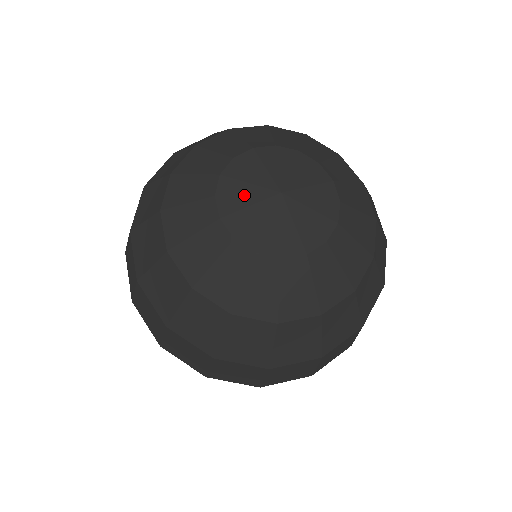
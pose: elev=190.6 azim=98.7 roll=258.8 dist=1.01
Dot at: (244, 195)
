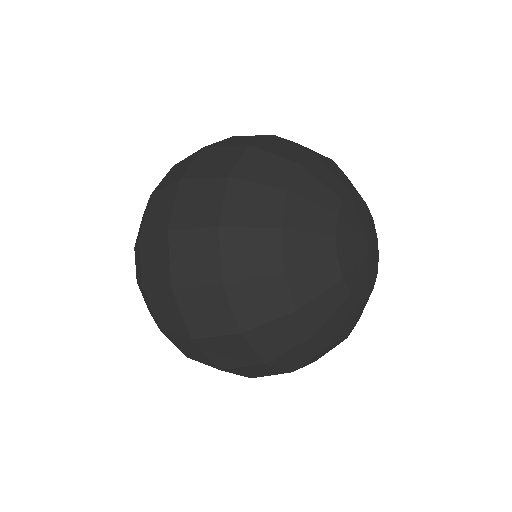
Dot at: (355, 264)
